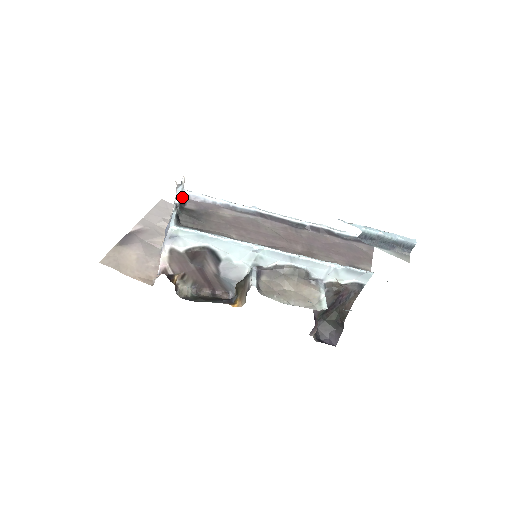
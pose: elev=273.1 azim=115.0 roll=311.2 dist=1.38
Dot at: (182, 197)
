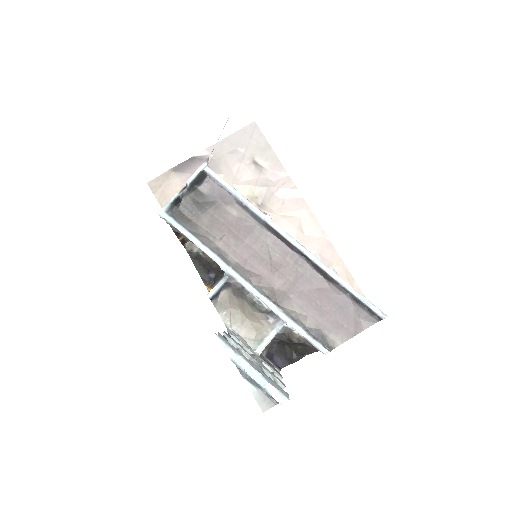
Dot at: (200, 176)
